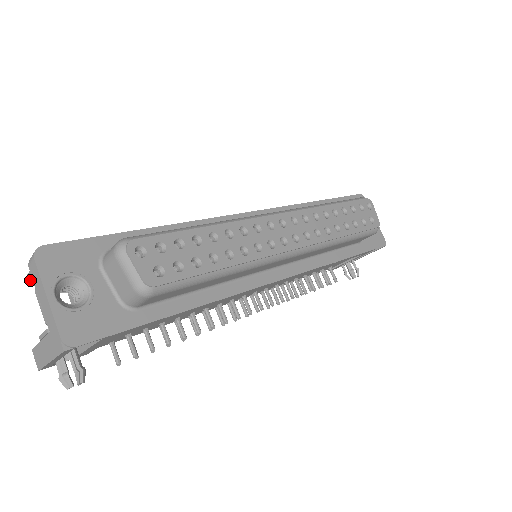
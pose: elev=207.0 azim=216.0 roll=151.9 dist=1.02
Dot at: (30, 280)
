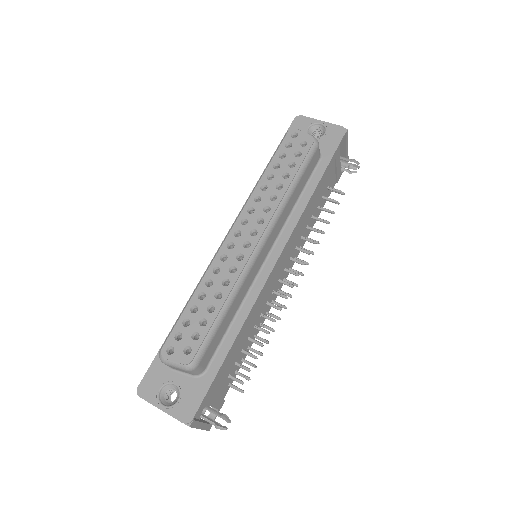
Dot at: occluded
